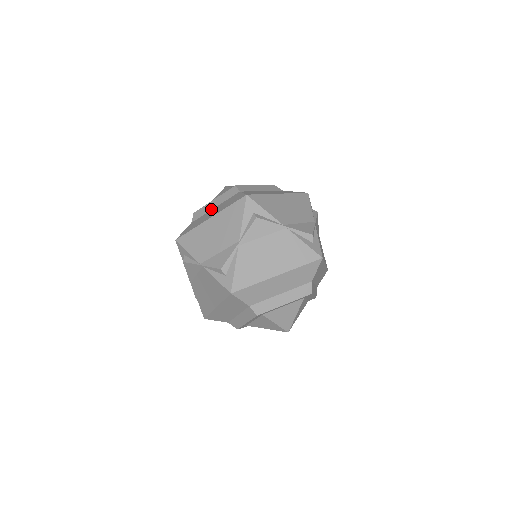
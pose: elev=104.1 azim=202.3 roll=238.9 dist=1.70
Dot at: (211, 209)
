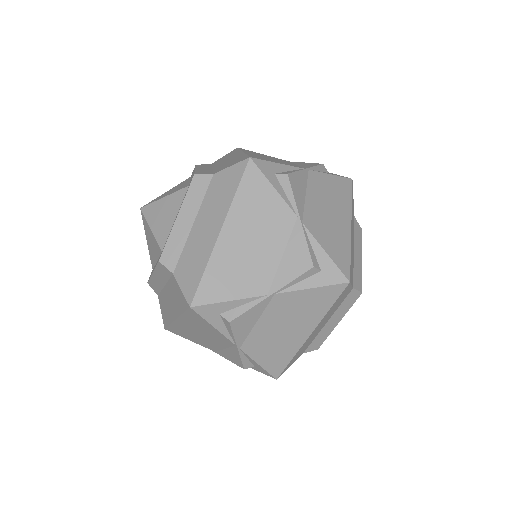
Dot at: (162, 287)
